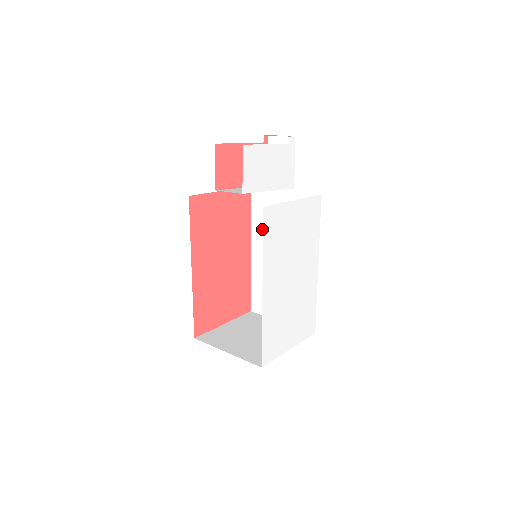
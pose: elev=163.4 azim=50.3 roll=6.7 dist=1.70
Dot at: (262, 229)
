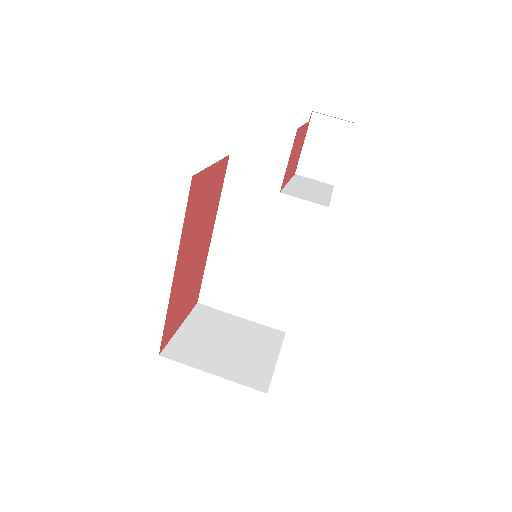
Dot at: (236, 210)
